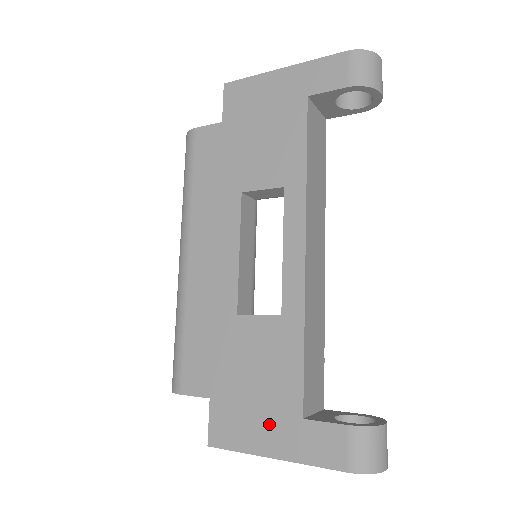
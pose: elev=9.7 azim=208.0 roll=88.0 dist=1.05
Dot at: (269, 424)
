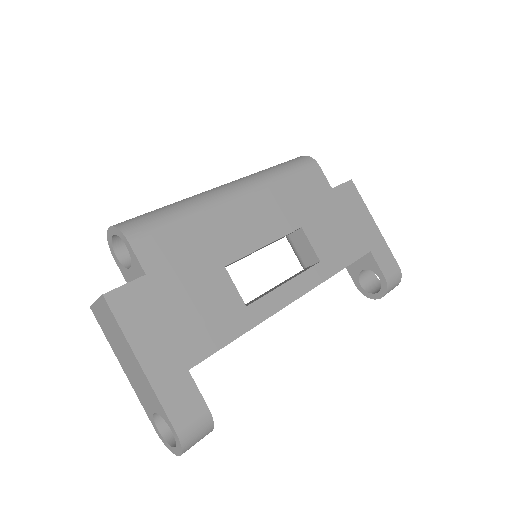
Dot at: (165, 344)
